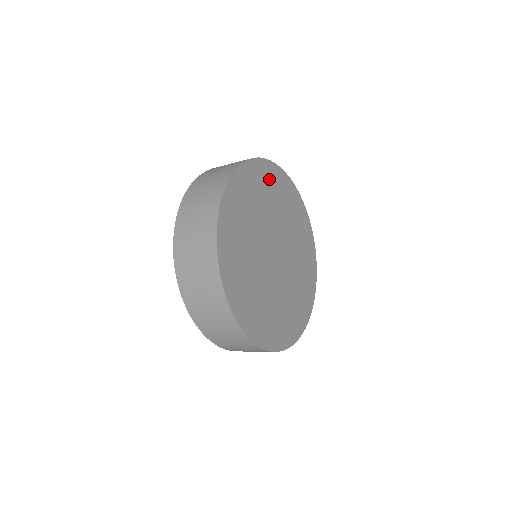
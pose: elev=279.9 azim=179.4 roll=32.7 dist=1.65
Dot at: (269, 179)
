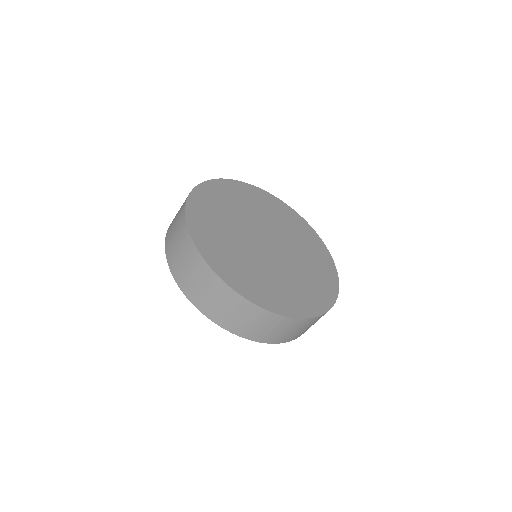
Dot at: (236, 192)
